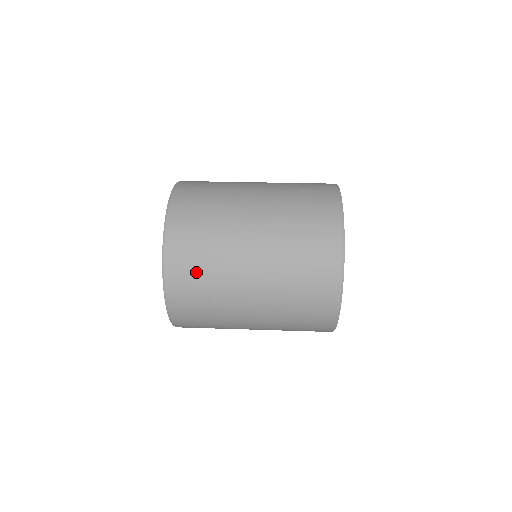
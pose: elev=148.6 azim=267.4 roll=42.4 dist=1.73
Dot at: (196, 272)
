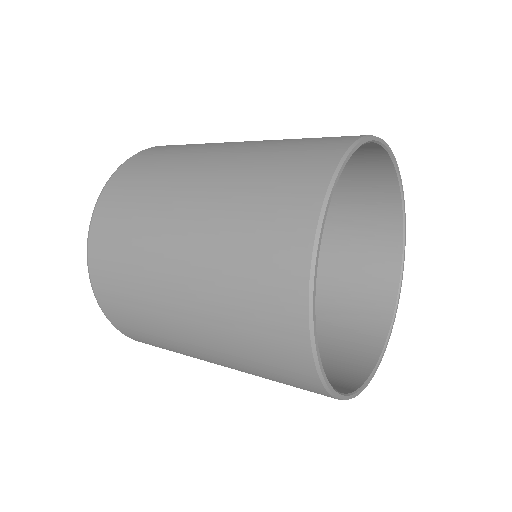
Dot at: (126, 306)
